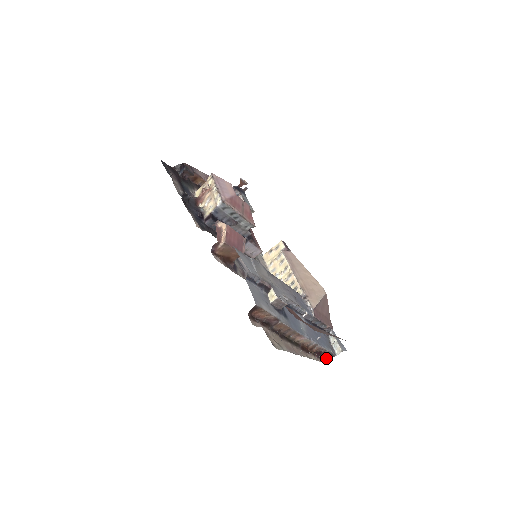
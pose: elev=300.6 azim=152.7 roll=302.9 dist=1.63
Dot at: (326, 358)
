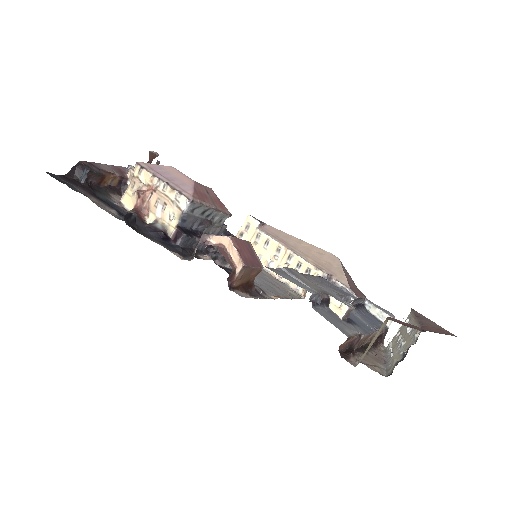
Dot at: (384, 337)
